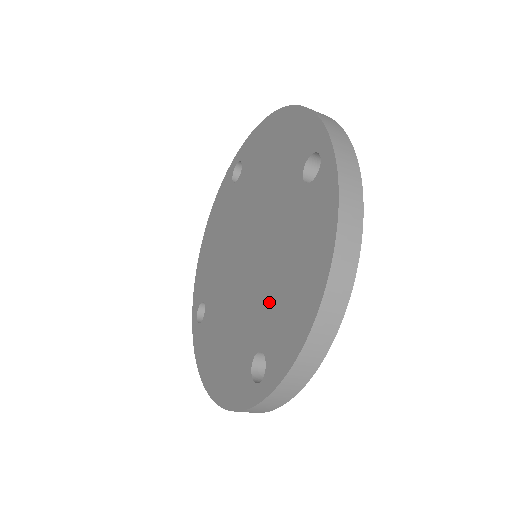
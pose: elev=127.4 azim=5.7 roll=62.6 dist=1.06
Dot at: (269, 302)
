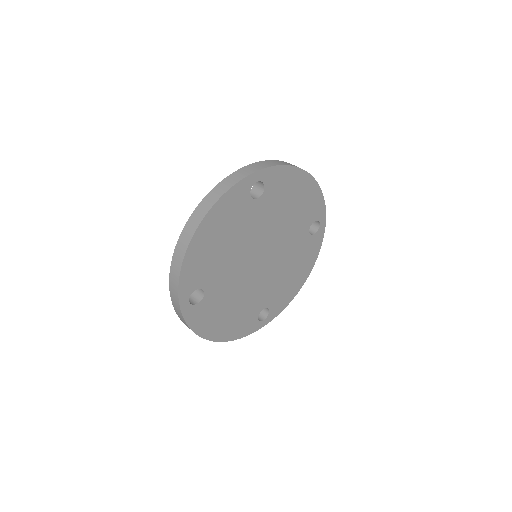
Dot at: occluded
